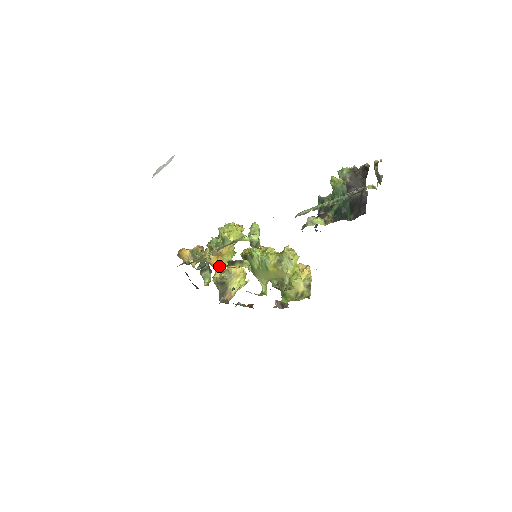
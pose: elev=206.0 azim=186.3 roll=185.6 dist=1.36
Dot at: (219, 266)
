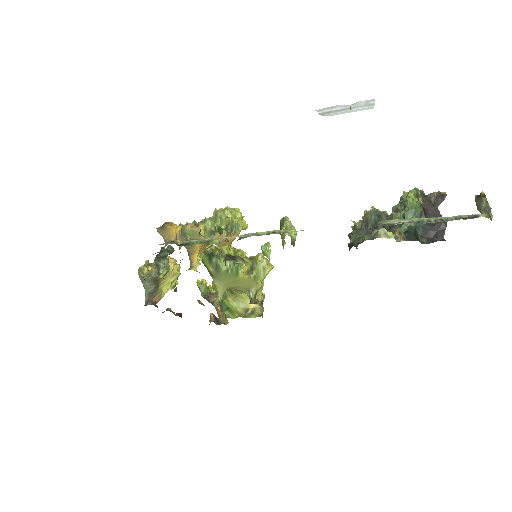
Dot at: occluded
